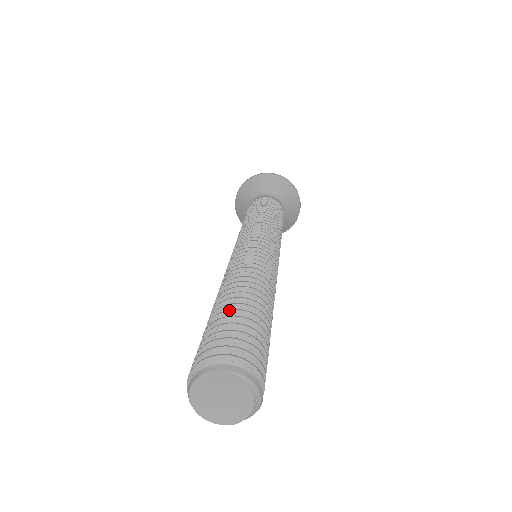
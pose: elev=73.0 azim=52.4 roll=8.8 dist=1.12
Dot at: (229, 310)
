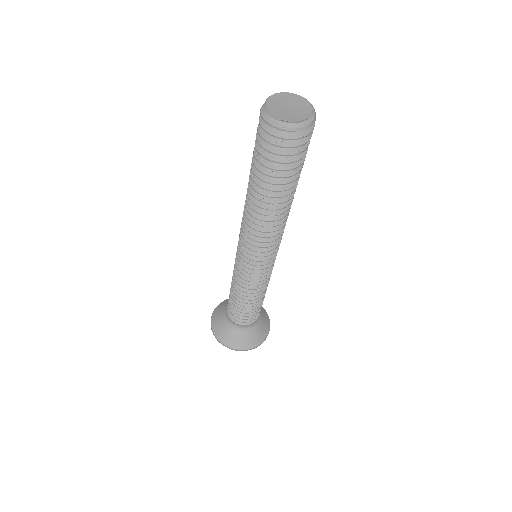
Dot at: occluded
